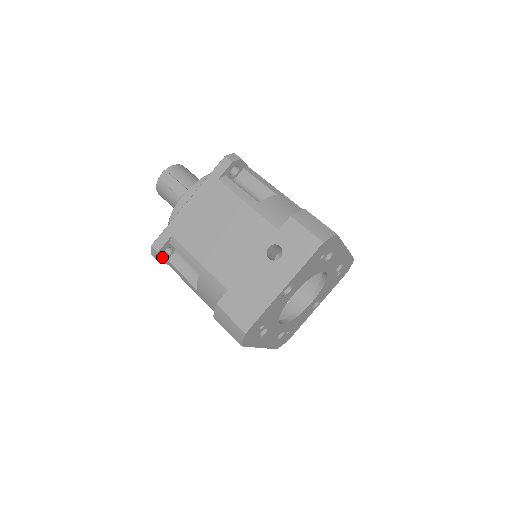
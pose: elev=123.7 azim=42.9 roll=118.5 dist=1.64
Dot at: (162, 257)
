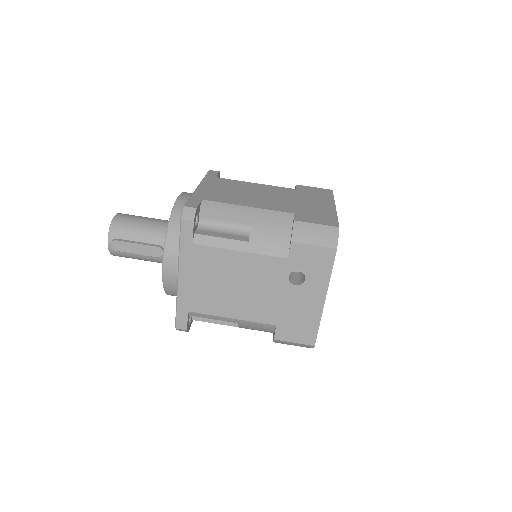
Dot at: (189, 325)
